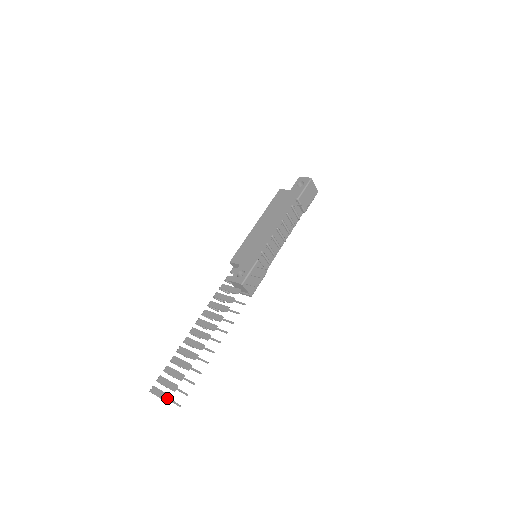
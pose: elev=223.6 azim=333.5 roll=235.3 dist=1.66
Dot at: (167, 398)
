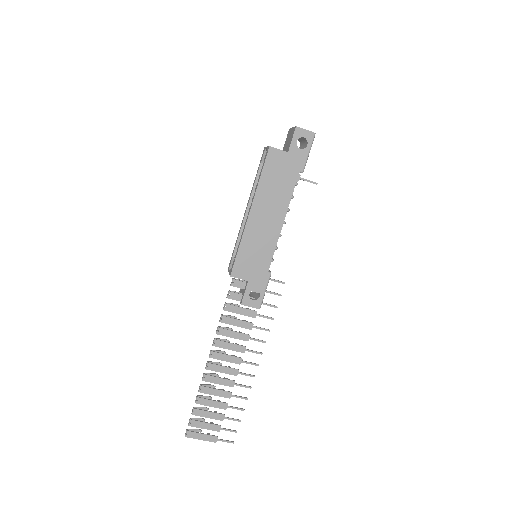
Dot at: (214, 440)
